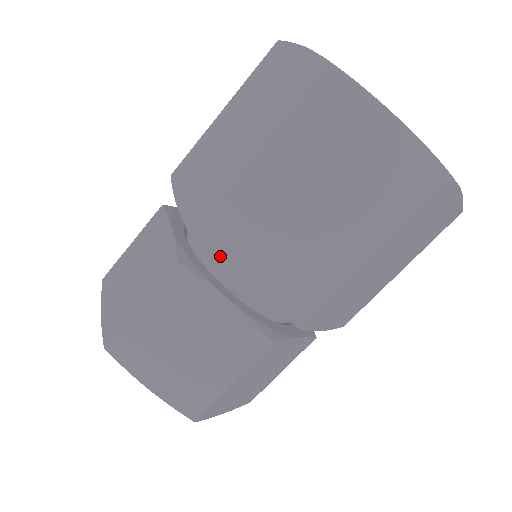
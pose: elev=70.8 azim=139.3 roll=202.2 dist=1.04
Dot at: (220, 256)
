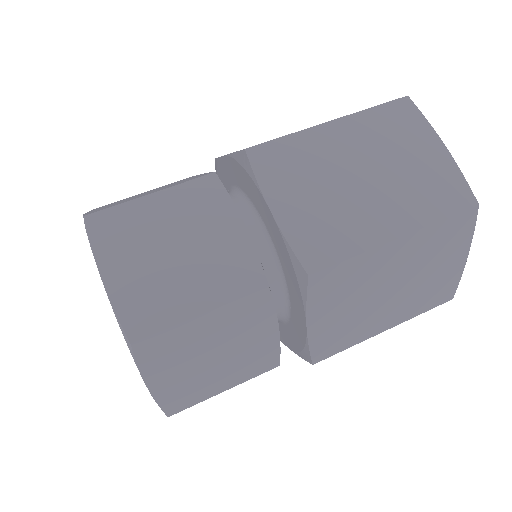
Dot at: (262, 177)
